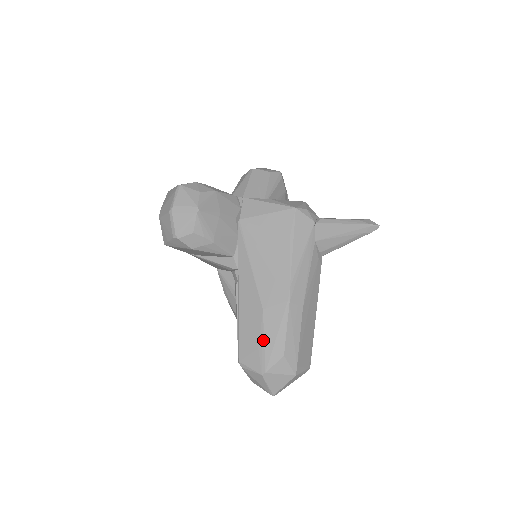
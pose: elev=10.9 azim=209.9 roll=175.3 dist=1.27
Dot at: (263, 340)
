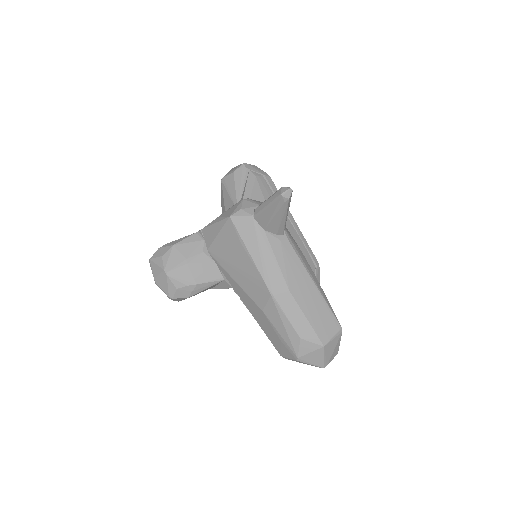
Dot at: (279, 334)
